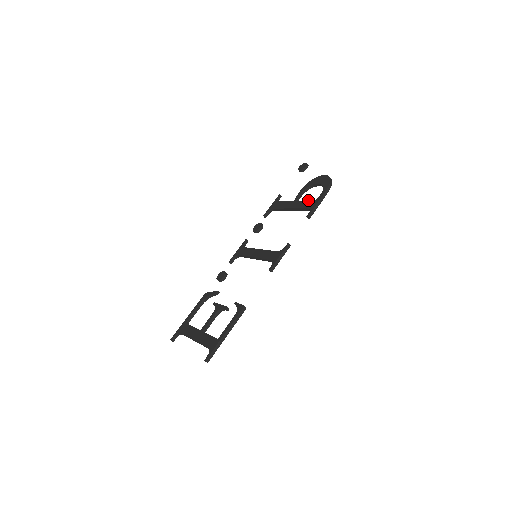
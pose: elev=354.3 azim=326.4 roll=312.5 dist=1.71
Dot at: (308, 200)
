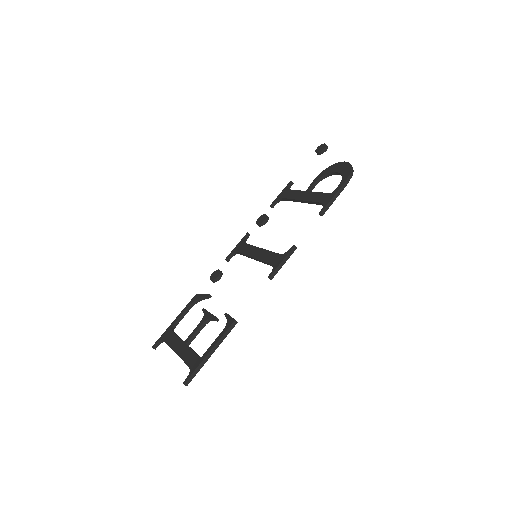
Dot at: (322, 192)
